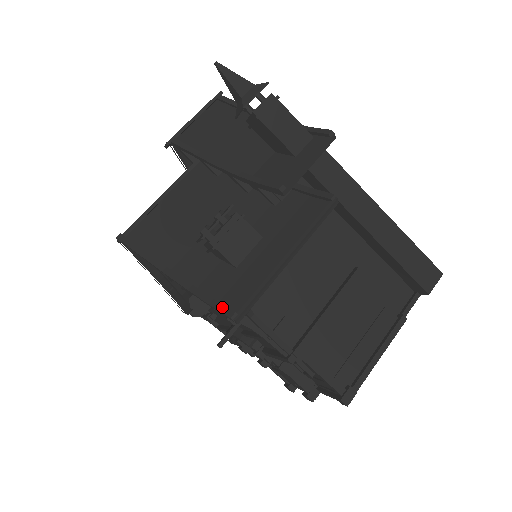
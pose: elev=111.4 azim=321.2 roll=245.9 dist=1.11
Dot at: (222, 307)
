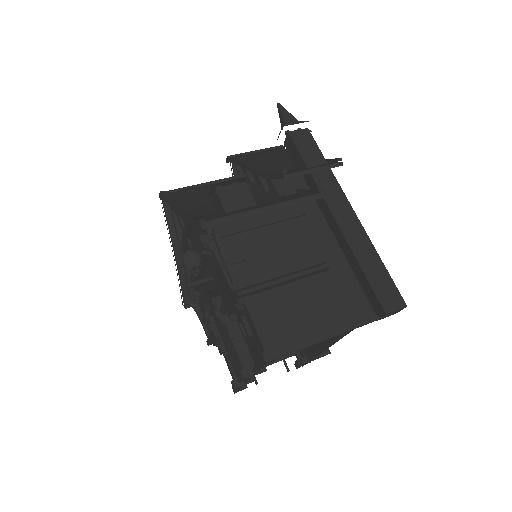
Dot at: (198, 218)
